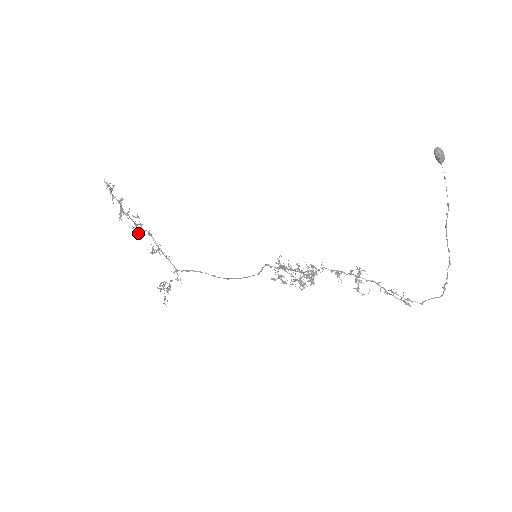
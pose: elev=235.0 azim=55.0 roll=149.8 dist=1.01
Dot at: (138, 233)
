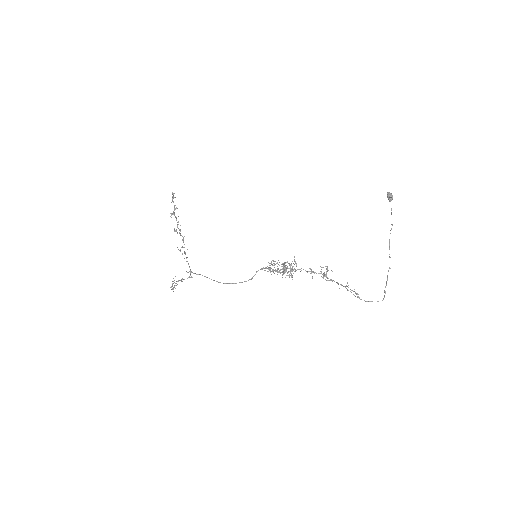
Dot at: (177, 232)
